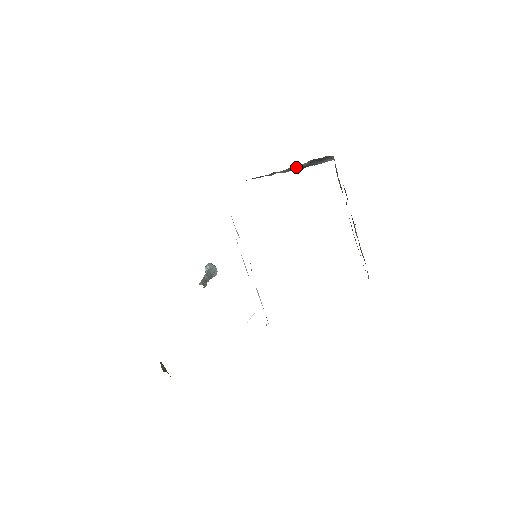
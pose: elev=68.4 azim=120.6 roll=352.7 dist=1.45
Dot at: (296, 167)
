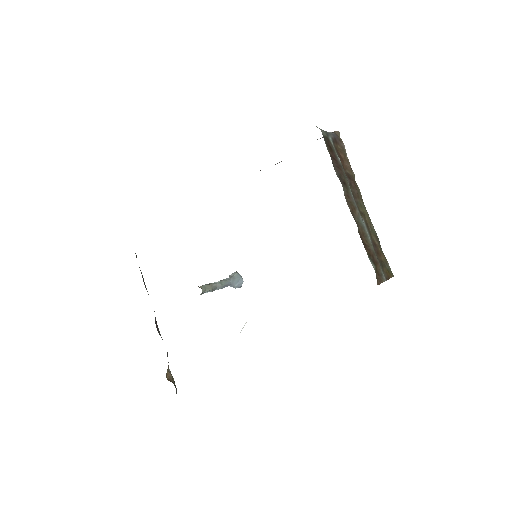
Dot at: occluded
